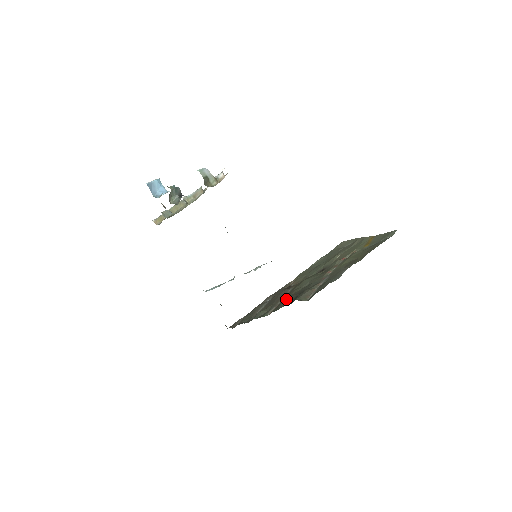
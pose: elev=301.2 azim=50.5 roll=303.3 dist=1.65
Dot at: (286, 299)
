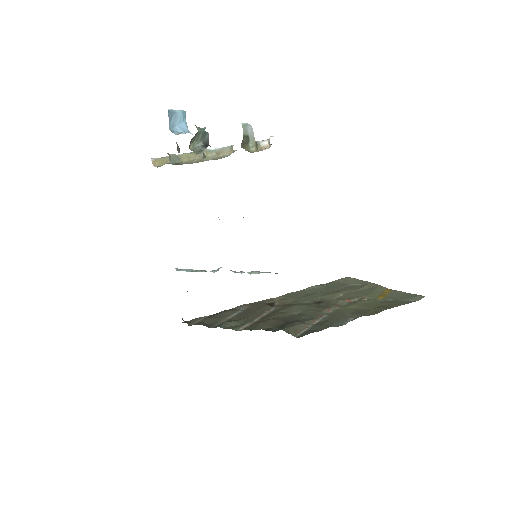
Dot at: (268, 320)
